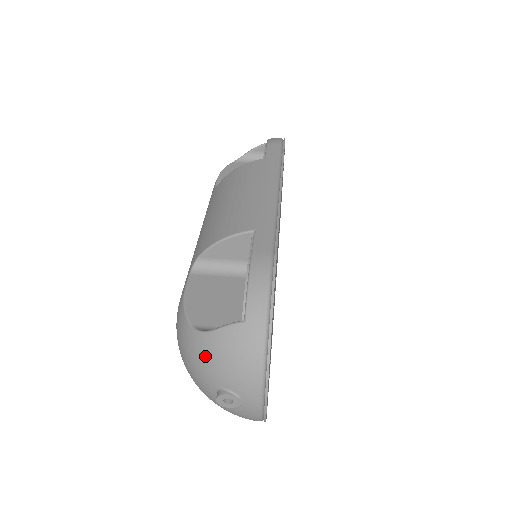
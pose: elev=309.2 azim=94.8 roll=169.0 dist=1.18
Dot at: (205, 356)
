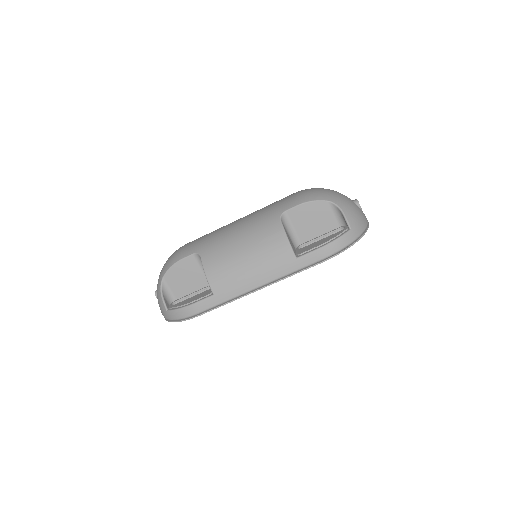
Dot at: (157, 288)
